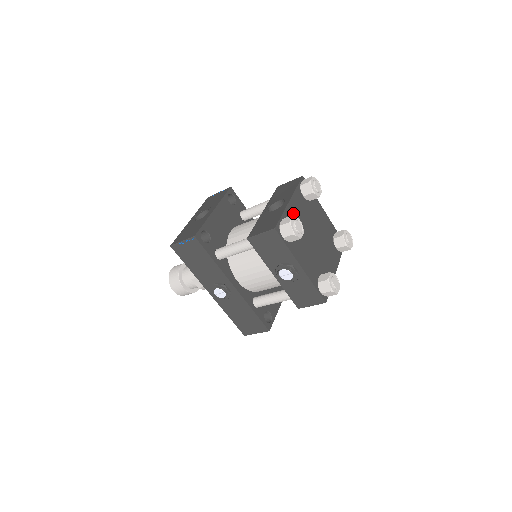
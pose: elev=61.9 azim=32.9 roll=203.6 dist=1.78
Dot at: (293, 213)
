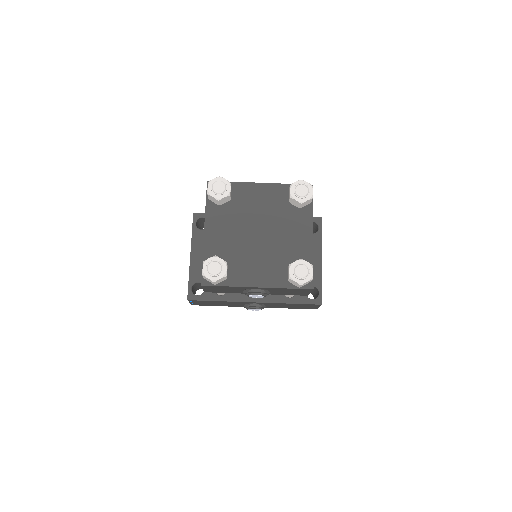
Dot at: (216, 241)
